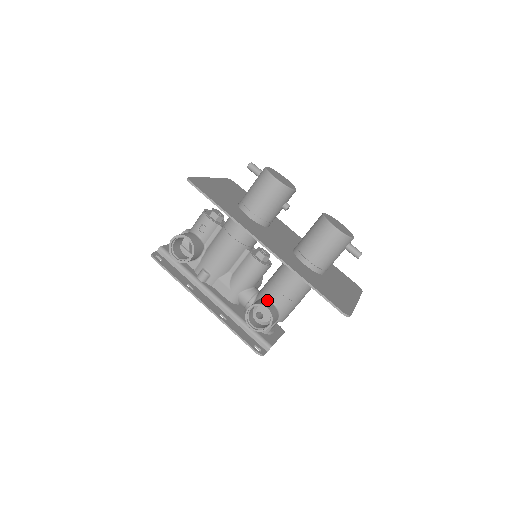
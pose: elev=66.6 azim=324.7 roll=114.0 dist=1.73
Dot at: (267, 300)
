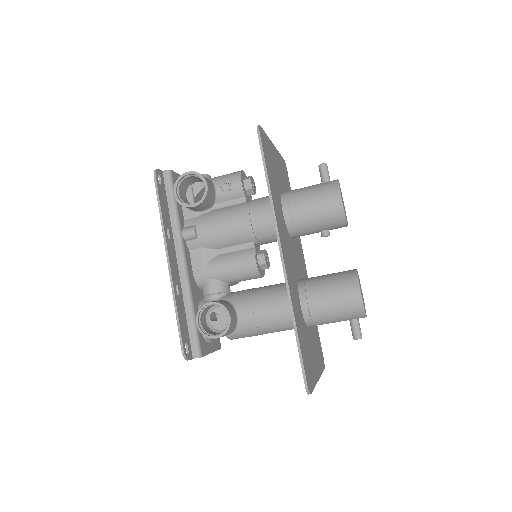
Dot at: (234, 308)
